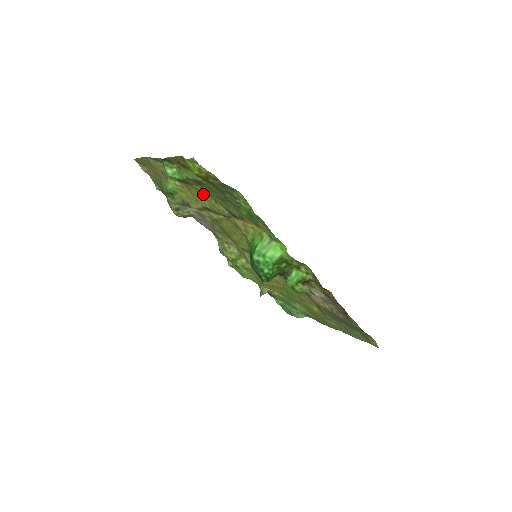
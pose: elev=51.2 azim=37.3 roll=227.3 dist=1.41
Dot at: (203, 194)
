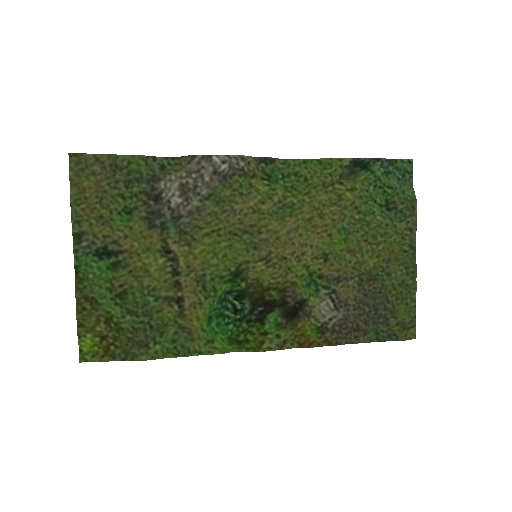
Dot at: (140, 276)
